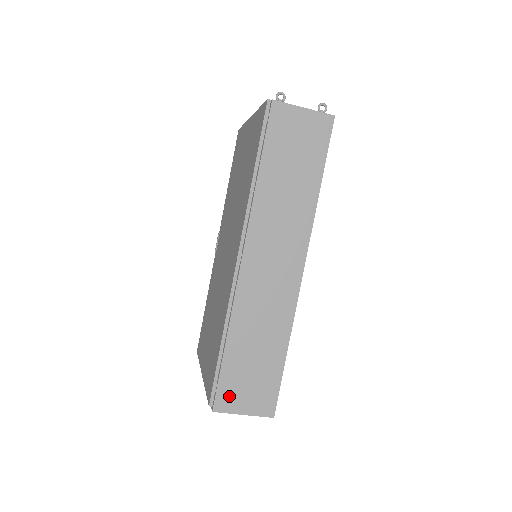
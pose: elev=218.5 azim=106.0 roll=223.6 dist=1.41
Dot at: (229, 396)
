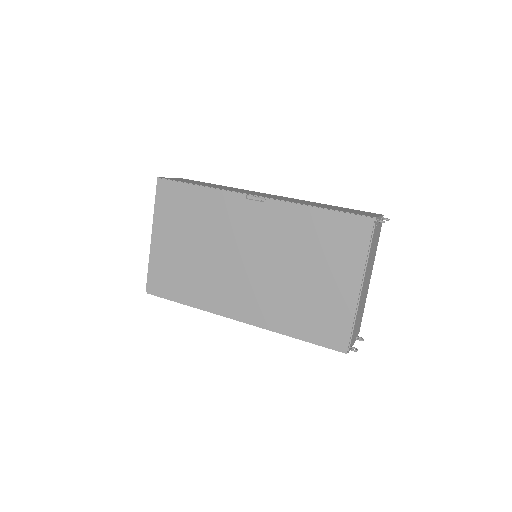
Dot at: occluded
